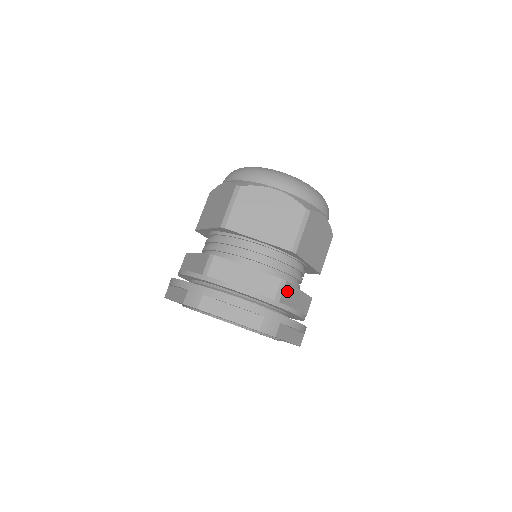
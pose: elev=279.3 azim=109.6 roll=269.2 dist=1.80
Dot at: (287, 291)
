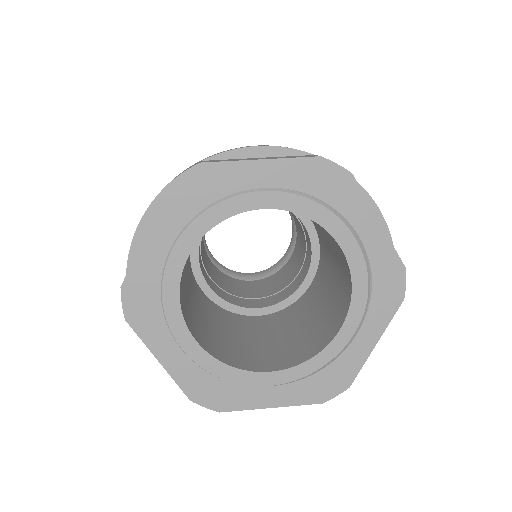
Dot at: occluded
